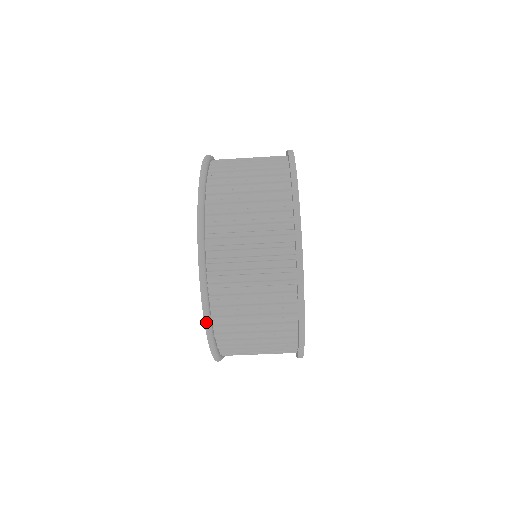
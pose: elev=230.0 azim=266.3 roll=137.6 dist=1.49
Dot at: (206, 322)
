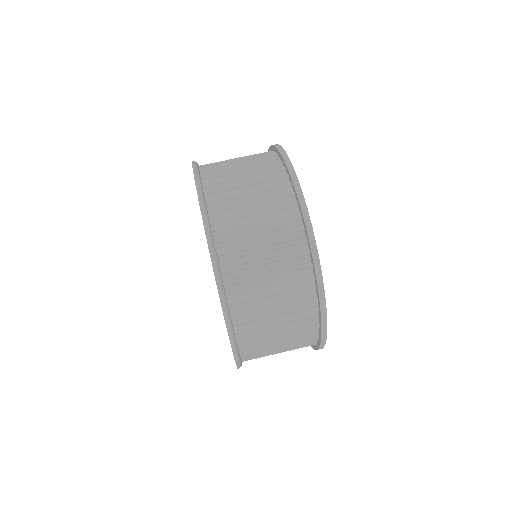
Dot at: (204, 219)
